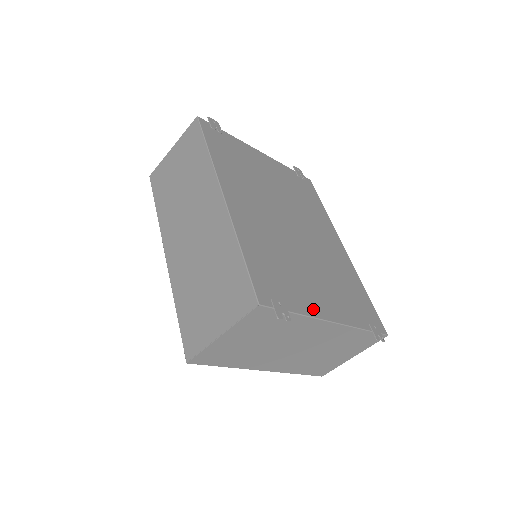
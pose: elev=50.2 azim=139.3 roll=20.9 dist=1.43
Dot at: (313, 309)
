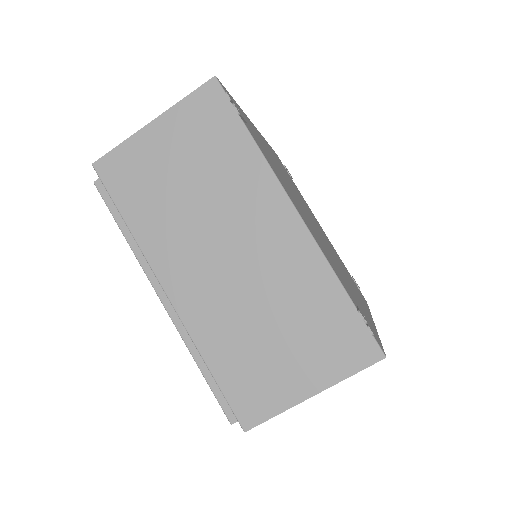
Dot at: (279, 178)
